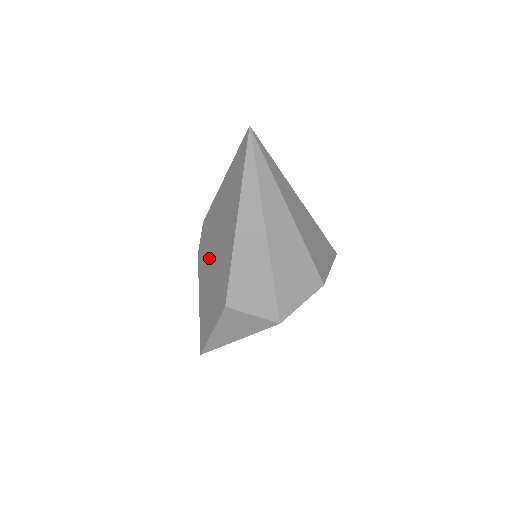
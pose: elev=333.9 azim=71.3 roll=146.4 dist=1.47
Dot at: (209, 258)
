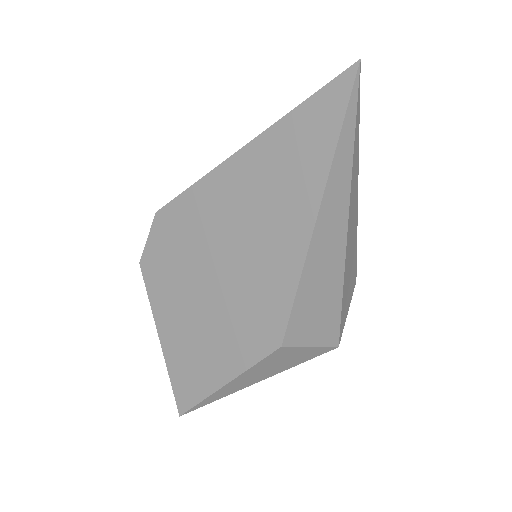
Dot at: (196, 272)
